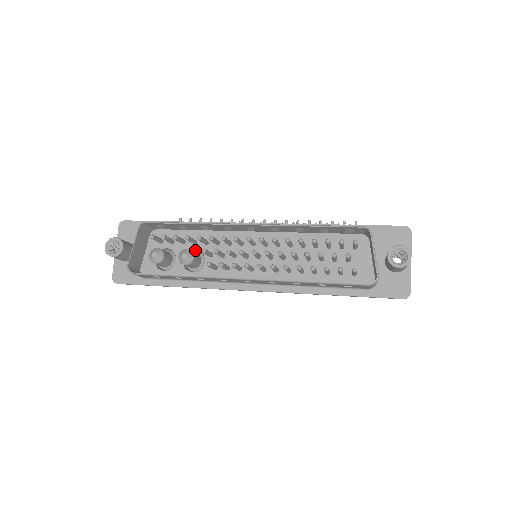
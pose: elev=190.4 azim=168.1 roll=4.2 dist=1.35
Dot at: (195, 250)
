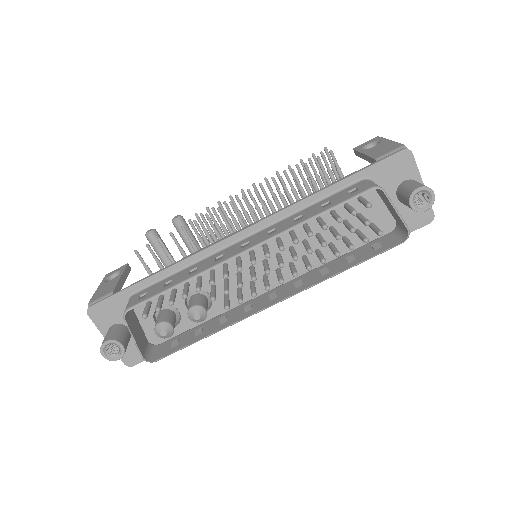
Dot at: (190, 289)
